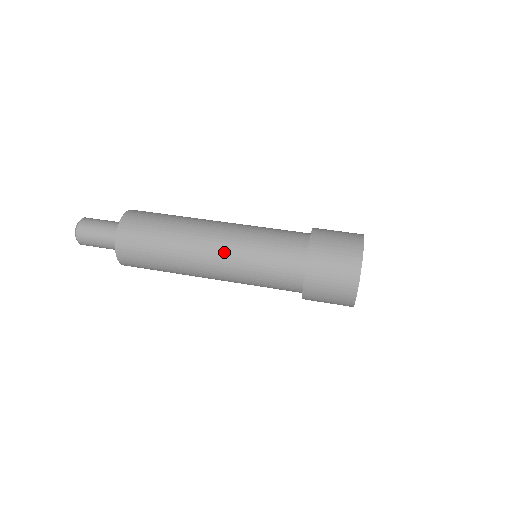
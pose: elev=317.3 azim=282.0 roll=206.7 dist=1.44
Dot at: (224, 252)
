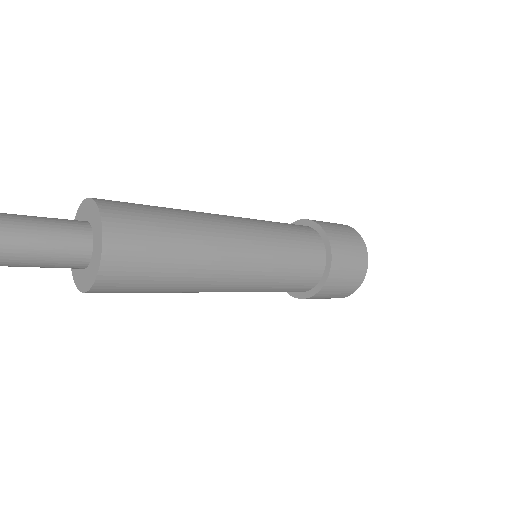
Dot at: (246, 224)
